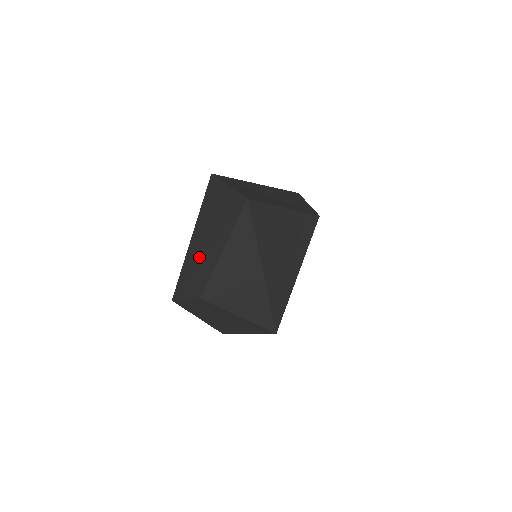
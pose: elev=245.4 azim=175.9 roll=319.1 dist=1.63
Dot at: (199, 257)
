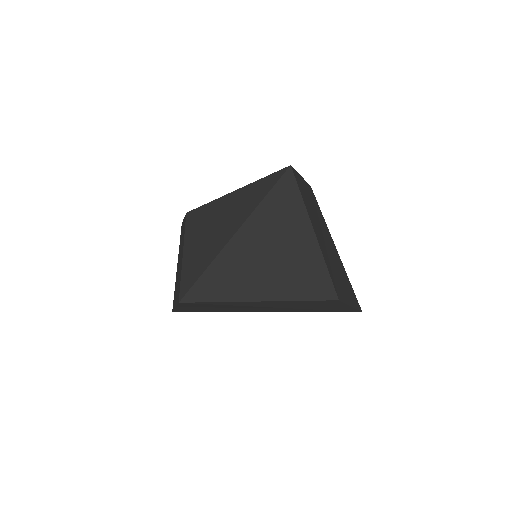
Dot at: occluded
